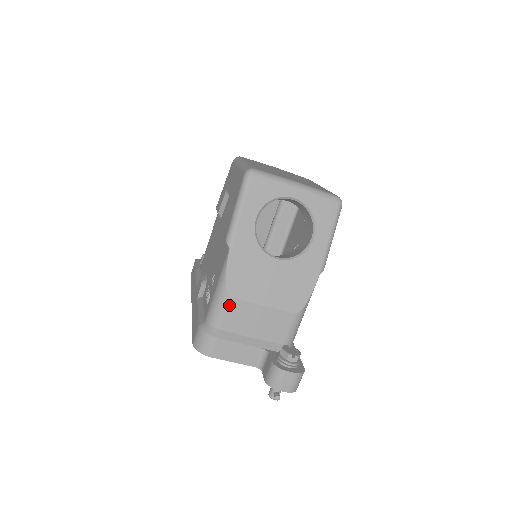
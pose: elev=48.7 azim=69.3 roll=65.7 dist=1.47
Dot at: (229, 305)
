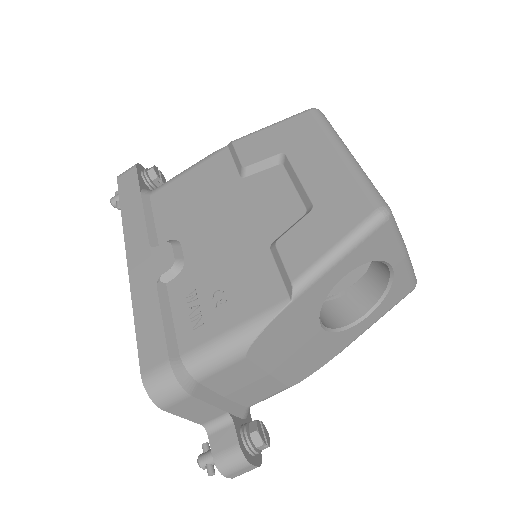
Dot at: (235, 364)
